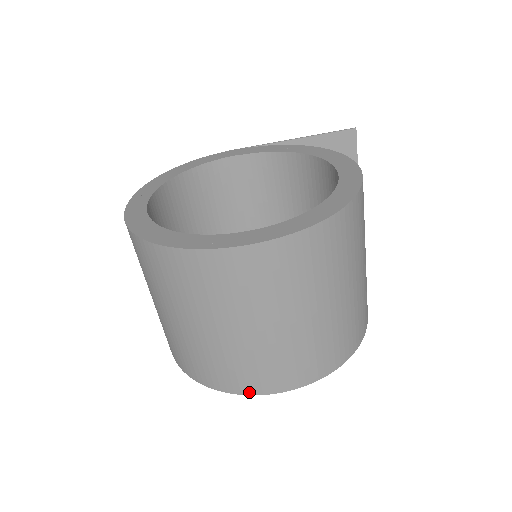
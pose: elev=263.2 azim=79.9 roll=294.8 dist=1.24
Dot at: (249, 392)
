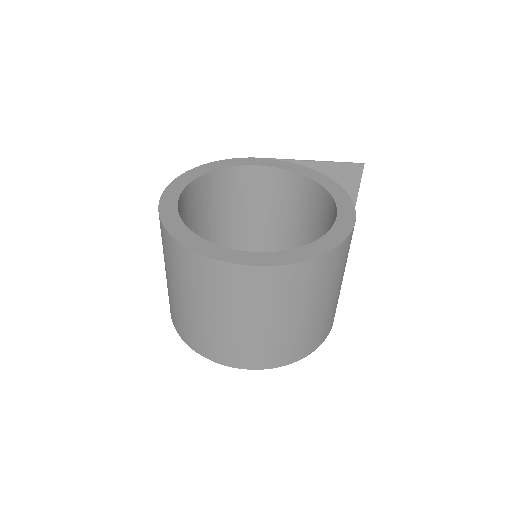
Dot at: (227, 364)
